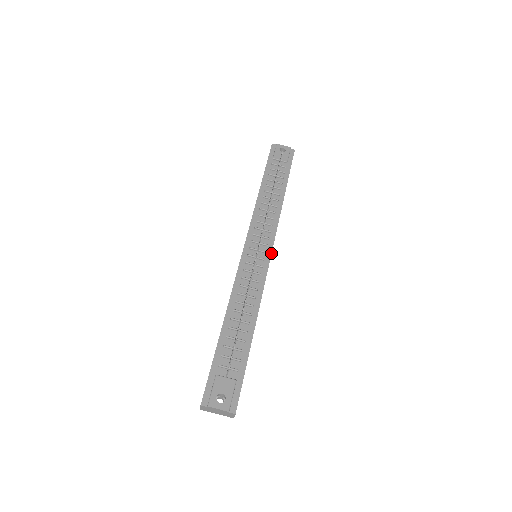
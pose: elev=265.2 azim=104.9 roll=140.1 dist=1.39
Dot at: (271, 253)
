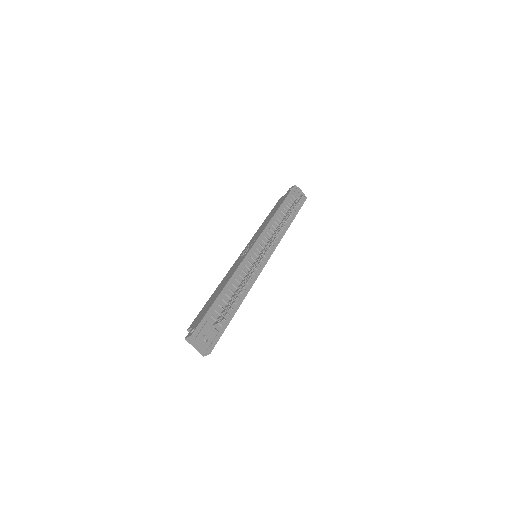
Dot at: occluded
